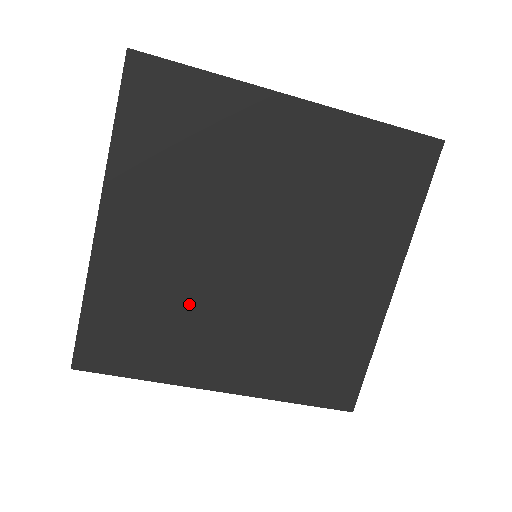
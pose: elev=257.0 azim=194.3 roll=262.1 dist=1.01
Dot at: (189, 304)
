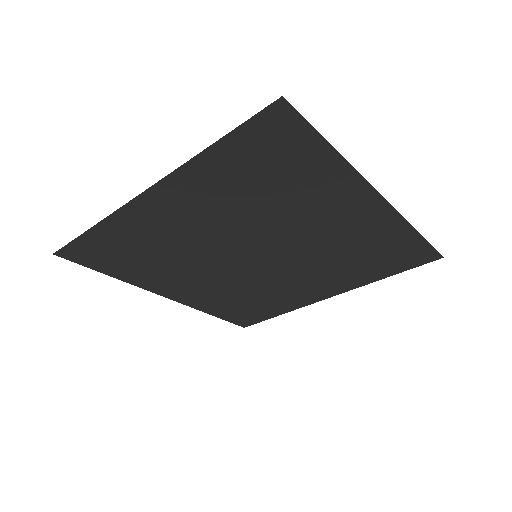
Dot at: (181, 258)
